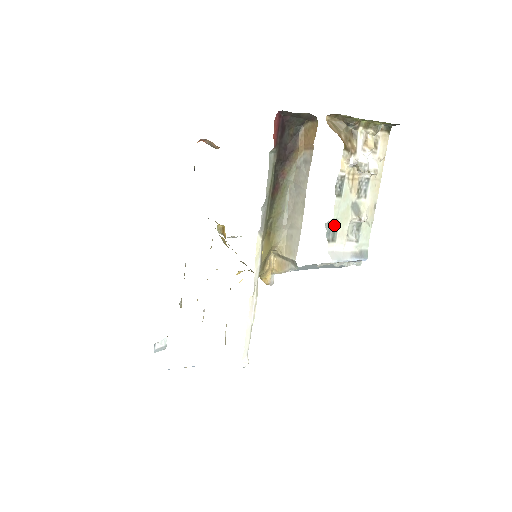
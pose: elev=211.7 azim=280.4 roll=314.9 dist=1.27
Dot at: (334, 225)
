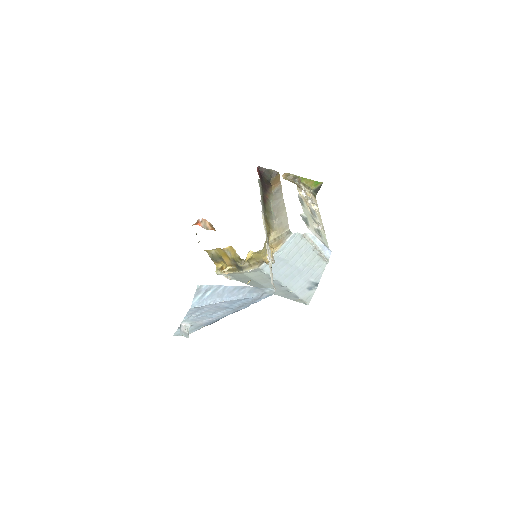
Dot at: (305, 219)
